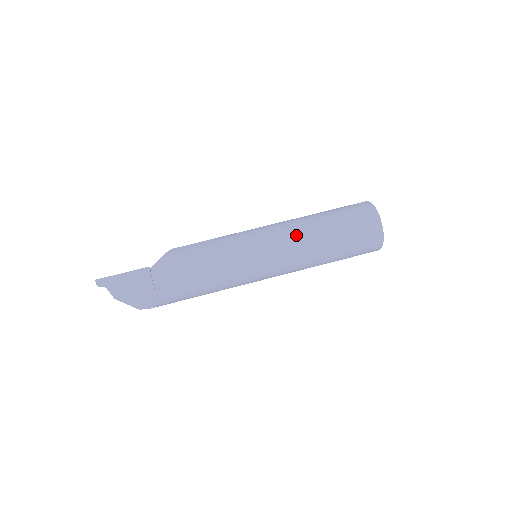
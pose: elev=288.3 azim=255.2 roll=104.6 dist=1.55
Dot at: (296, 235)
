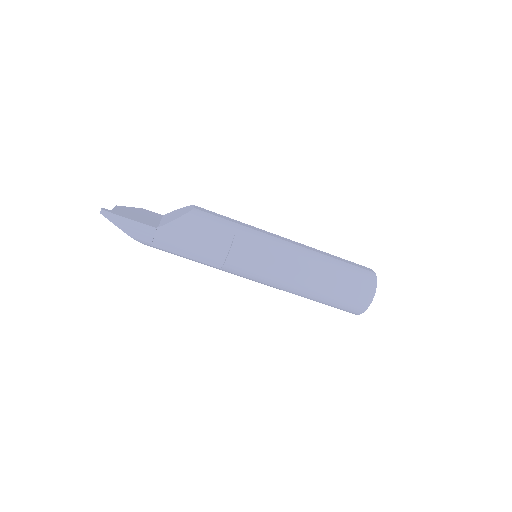
Dot at: (295, 281)
